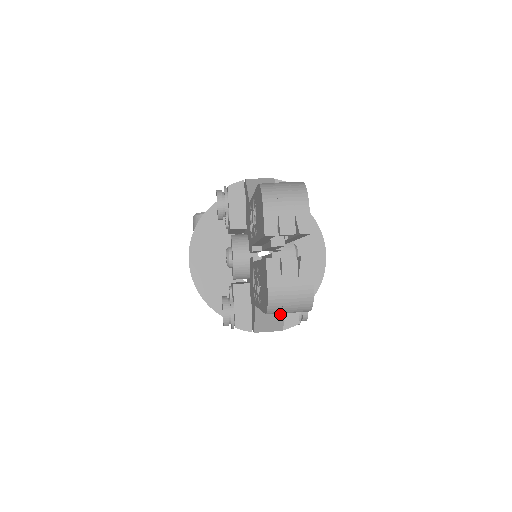
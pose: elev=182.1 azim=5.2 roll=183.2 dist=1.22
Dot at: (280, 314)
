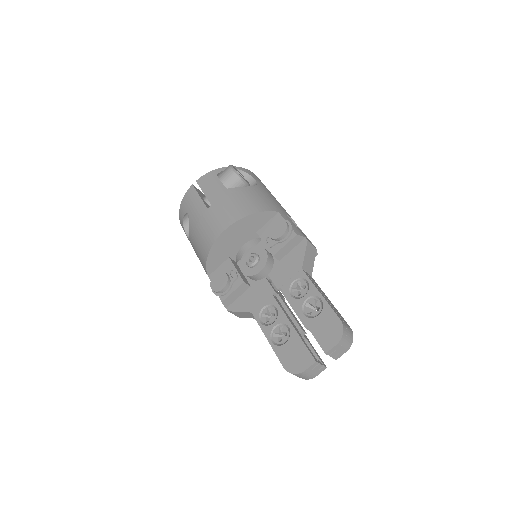
Dot at: (252, 317)
